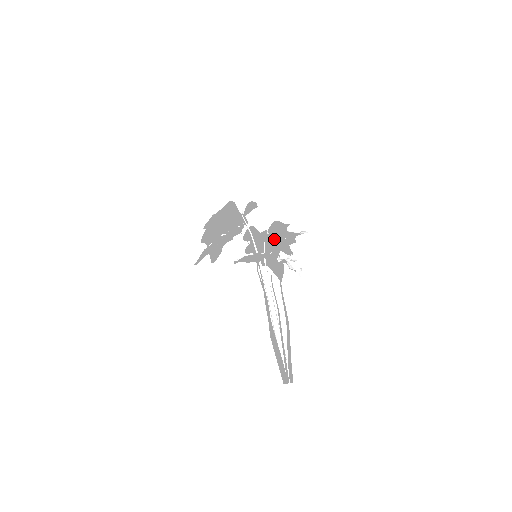
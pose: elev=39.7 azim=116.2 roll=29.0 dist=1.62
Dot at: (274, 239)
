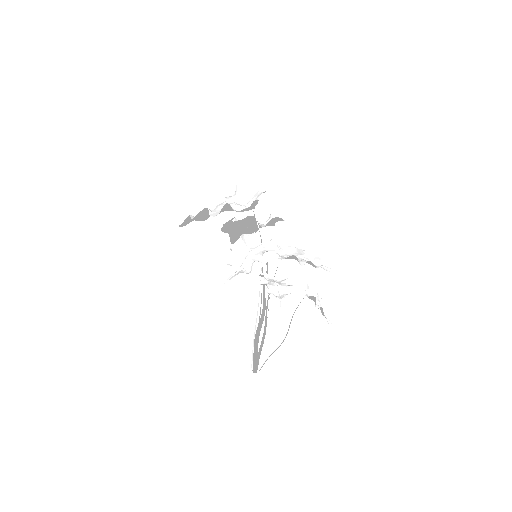
Dot at: occluded
